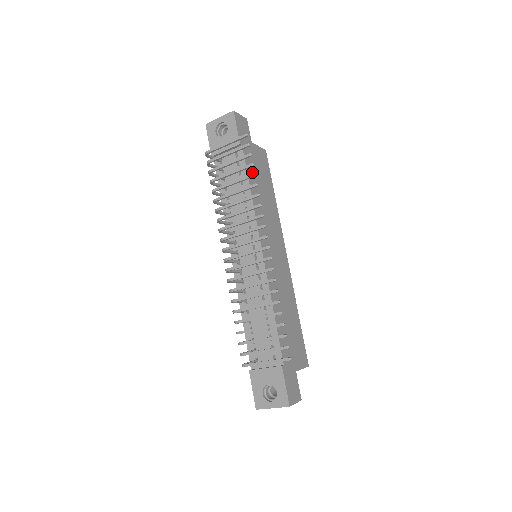
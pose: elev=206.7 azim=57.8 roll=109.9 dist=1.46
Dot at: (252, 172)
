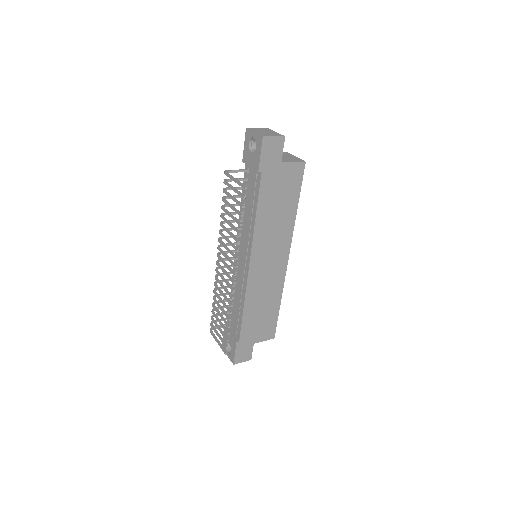
Dot at: (267, 196)
